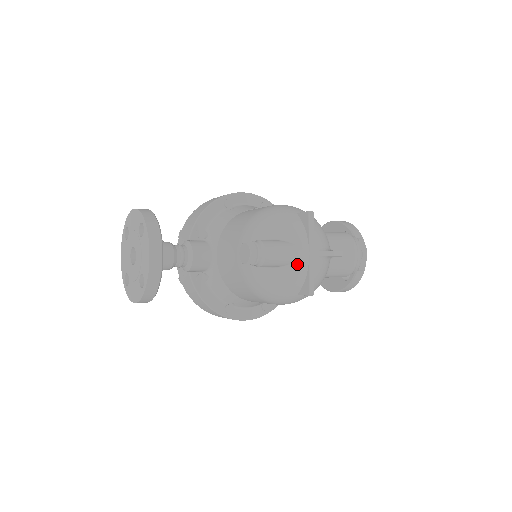
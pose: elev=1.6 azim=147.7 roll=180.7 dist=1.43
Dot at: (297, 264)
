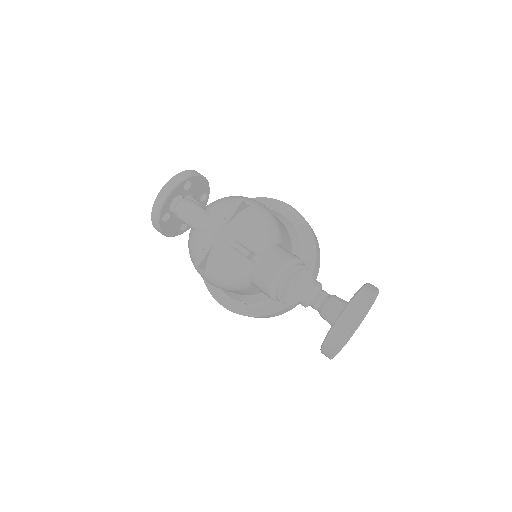
Dot at: (203, 234)
